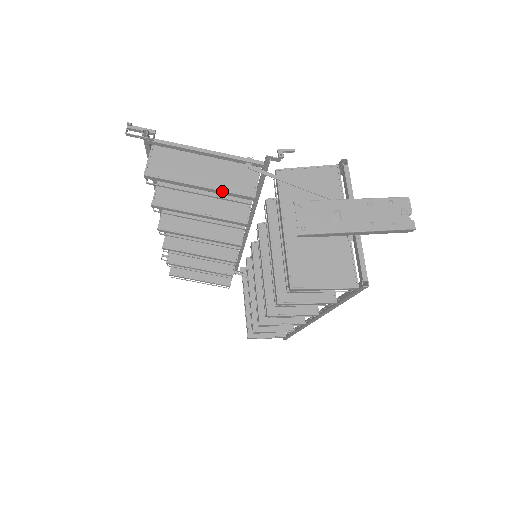
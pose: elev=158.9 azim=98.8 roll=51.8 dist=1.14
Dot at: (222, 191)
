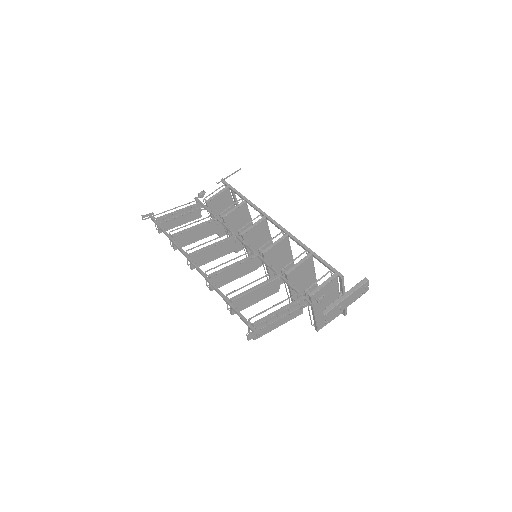
Dot at: occluded
